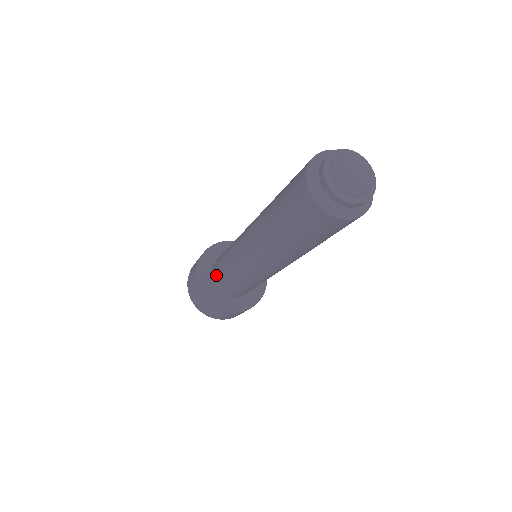
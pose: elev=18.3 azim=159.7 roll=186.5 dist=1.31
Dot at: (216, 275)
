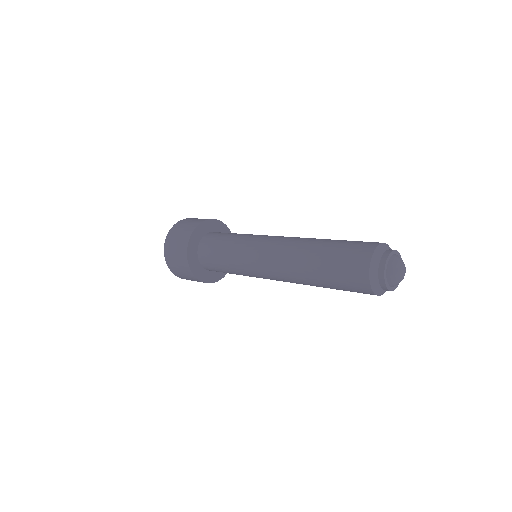
Dot at: (208, 253)
